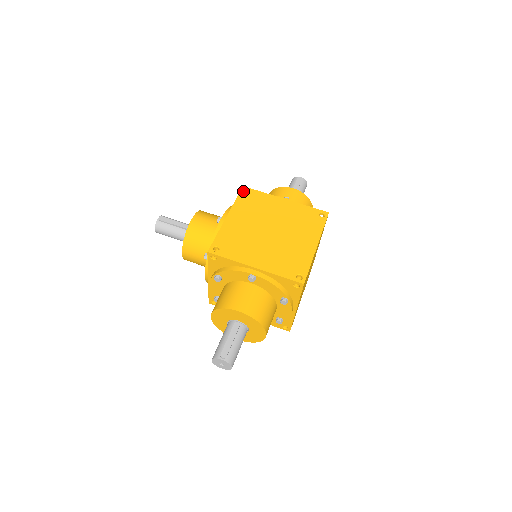
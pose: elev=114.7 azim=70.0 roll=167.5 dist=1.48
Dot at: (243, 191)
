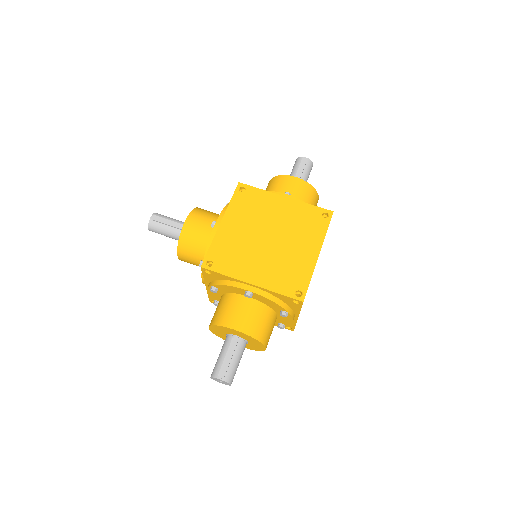
Dot at: (239, 189)
